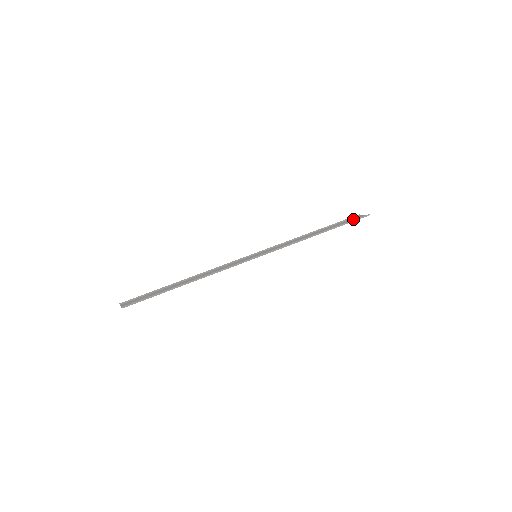
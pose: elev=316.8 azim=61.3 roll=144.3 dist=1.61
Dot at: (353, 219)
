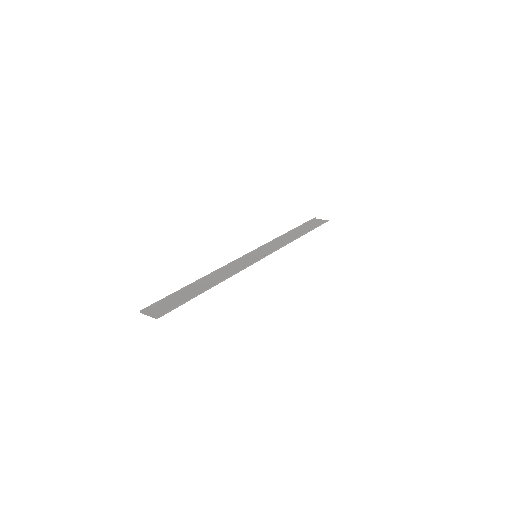
Dot at: (316, 222)
